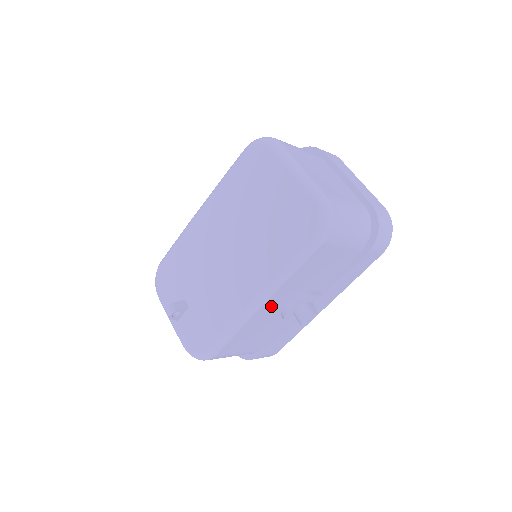
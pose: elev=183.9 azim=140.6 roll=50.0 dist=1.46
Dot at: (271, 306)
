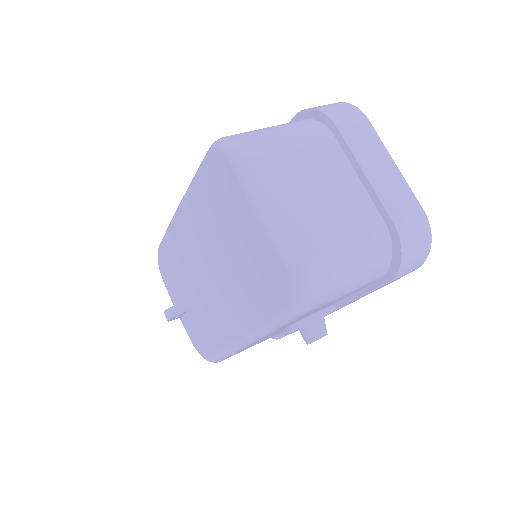
Dot at: (265, 337)
